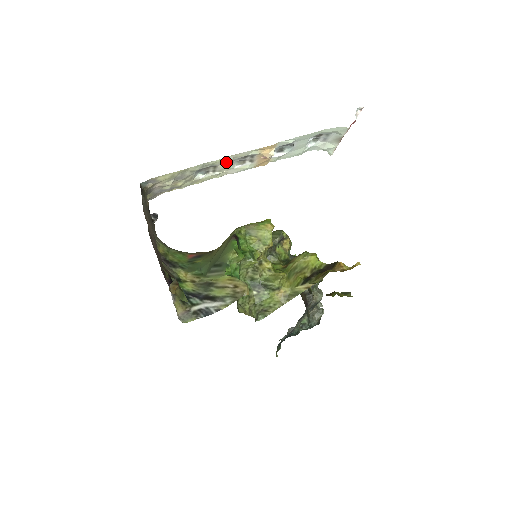
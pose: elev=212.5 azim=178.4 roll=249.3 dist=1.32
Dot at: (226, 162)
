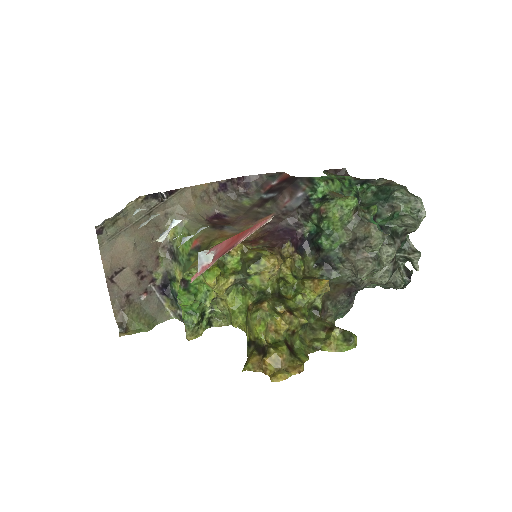
Dot at: occluded
